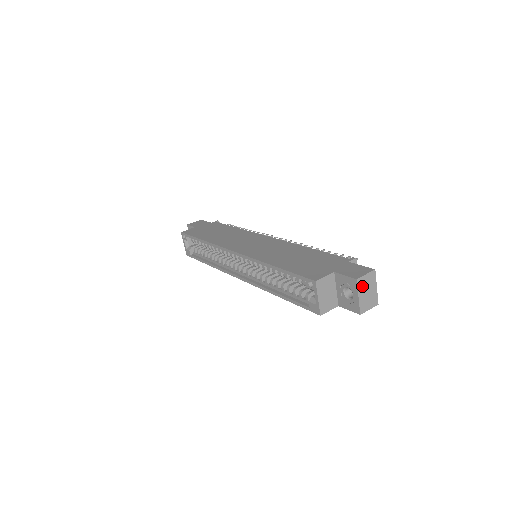
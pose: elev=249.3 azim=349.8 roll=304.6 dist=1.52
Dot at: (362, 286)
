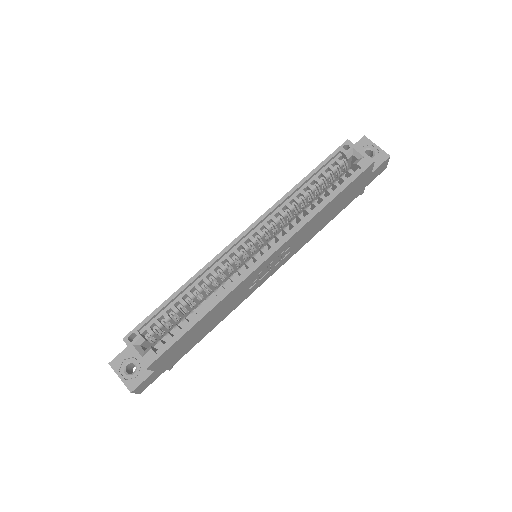
Dot at: occluded
